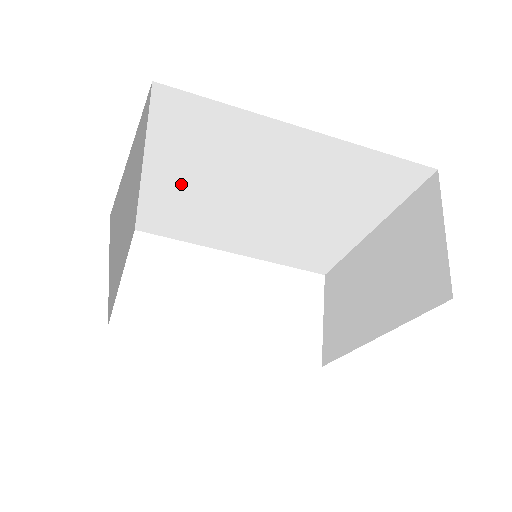
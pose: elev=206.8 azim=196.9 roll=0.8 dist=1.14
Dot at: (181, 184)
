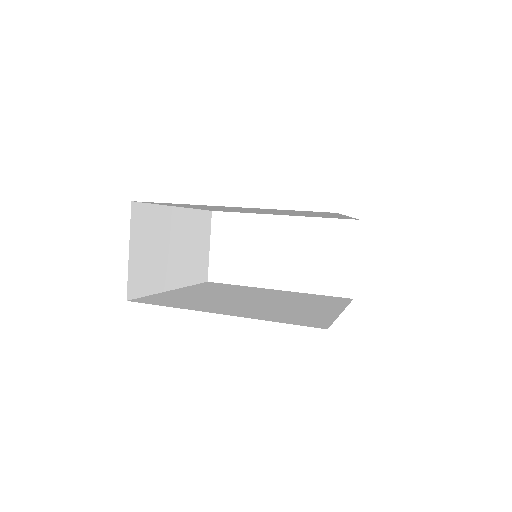
Dot at: (204, 208)
